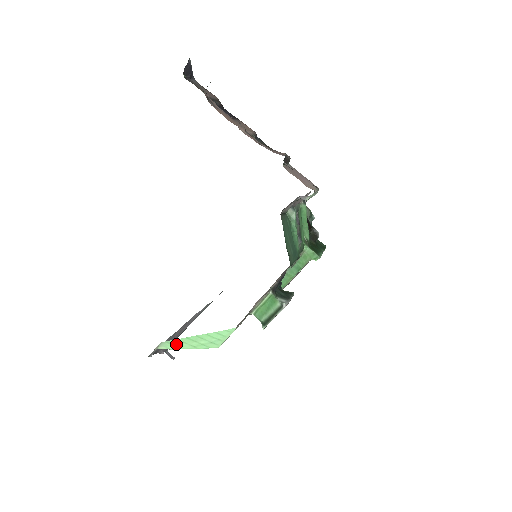
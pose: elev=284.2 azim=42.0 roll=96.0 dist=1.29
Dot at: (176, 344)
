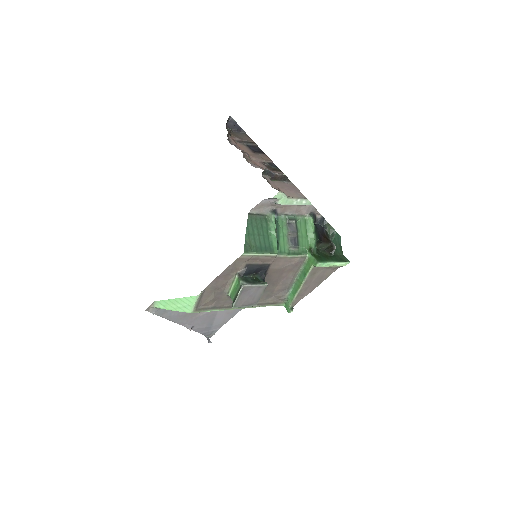
Dot at: (164, 304)
